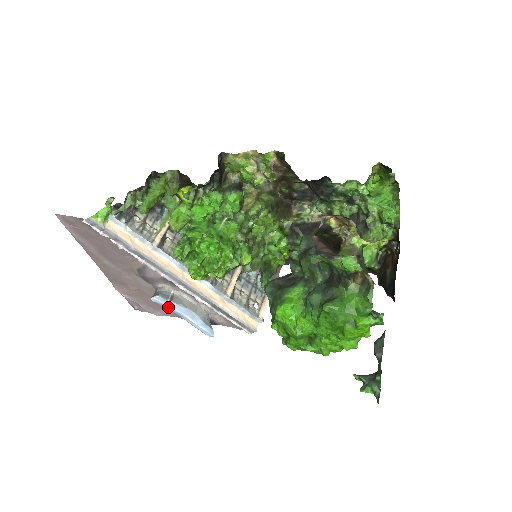
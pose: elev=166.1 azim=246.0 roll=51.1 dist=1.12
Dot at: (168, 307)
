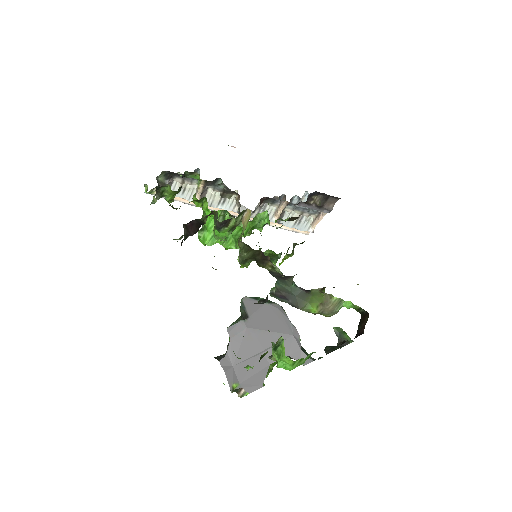
Dot at: occluded
